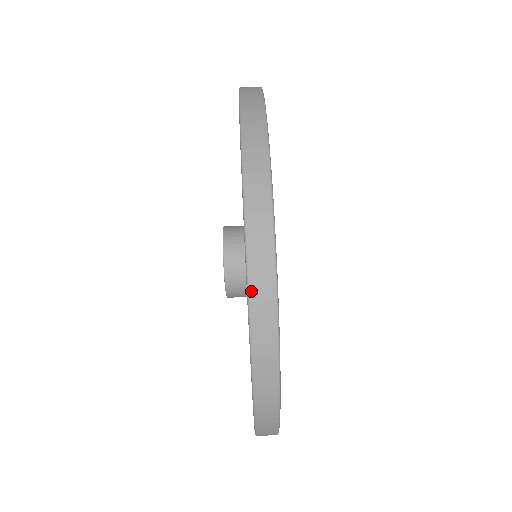
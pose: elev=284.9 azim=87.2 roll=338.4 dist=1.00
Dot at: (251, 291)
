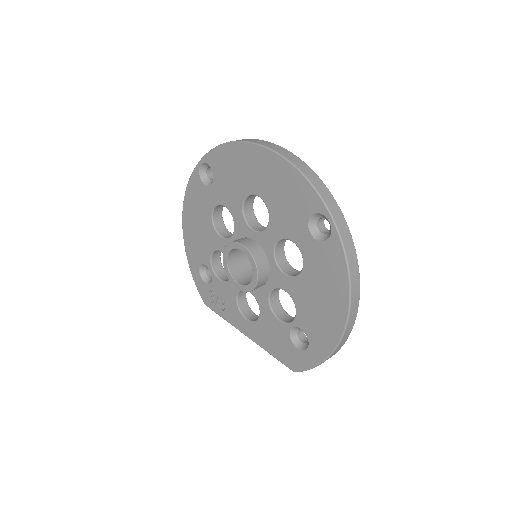
Dot at: (329, 209)
